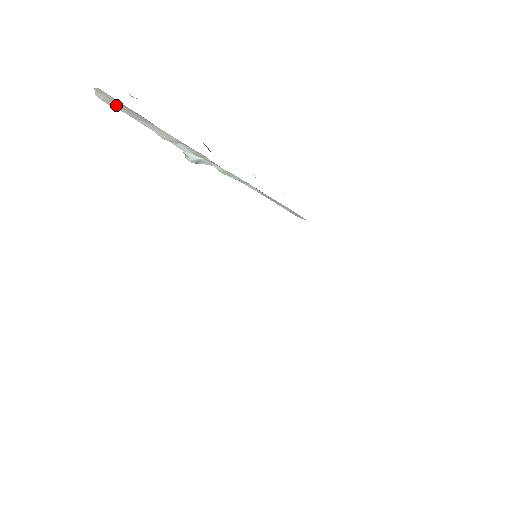
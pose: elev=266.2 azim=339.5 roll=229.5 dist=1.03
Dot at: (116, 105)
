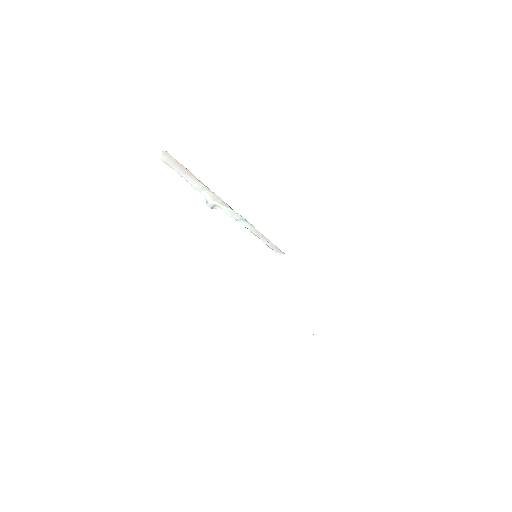
Dot at: (171, 164)
